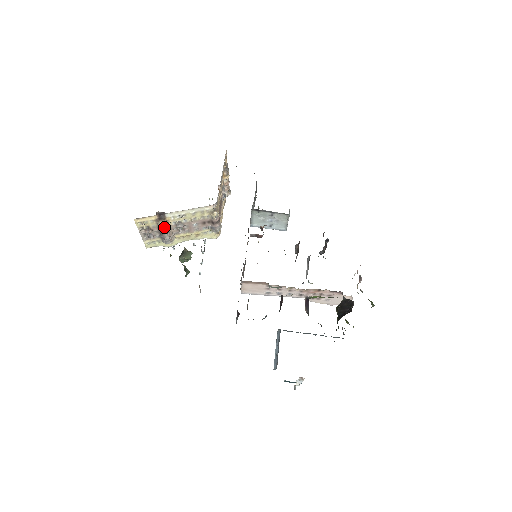
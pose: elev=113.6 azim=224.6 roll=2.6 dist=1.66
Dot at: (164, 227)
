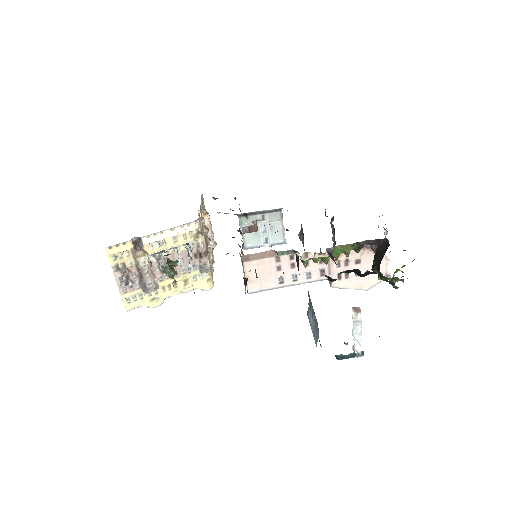
Dot at: occluded
